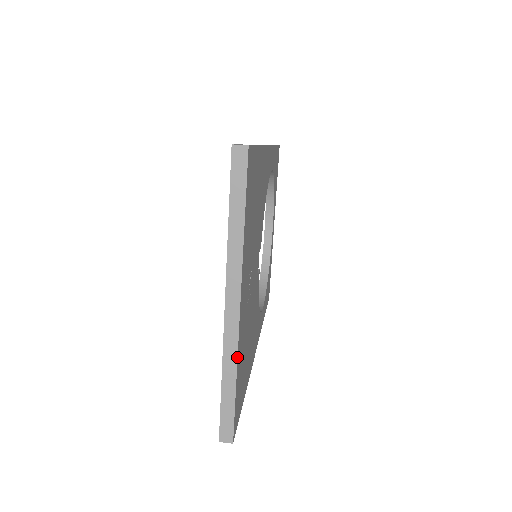
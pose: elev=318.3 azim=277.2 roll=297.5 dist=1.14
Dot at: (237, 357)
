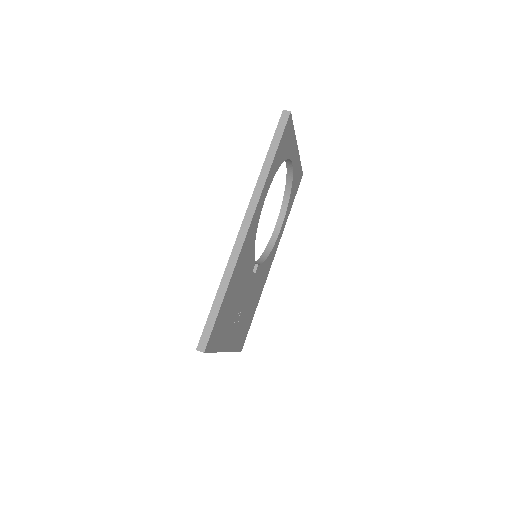
Dot at: occluded
